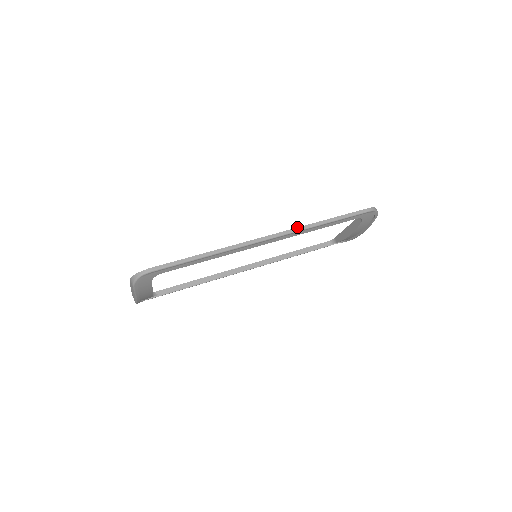
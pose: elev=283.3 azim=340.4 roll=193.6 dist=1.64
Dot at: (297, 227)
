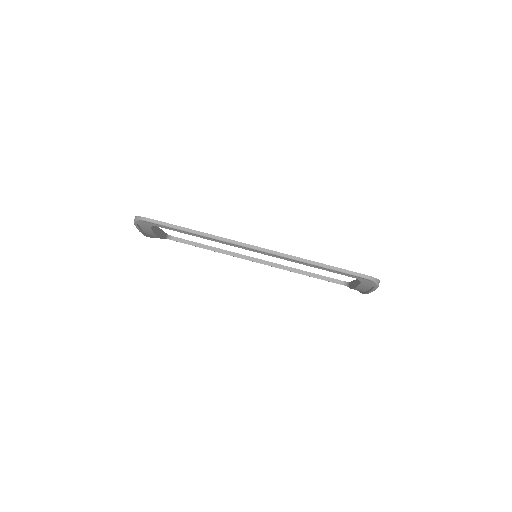
Dot at: occluded
